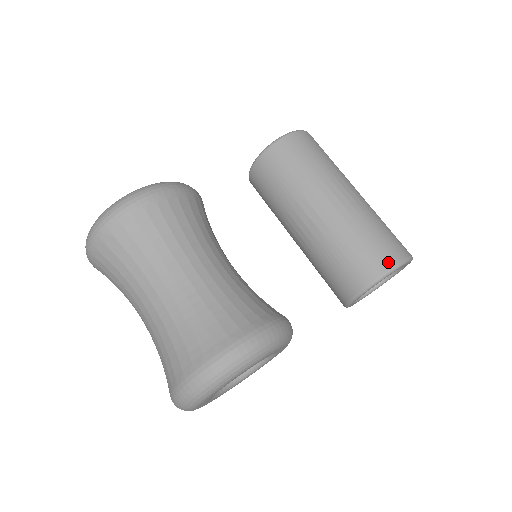
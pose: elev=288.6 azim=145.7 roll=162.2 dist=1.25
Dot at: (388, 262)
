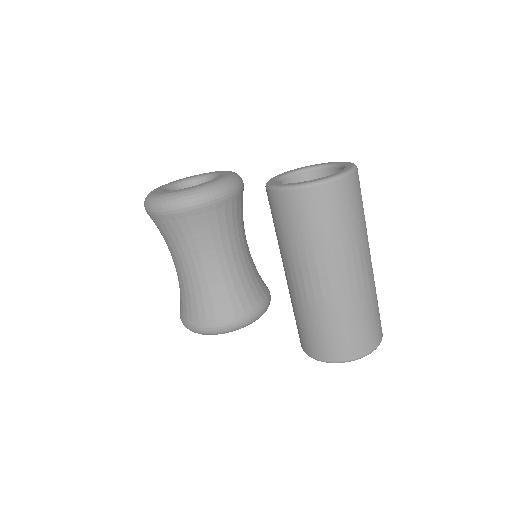
Dot at: (312, 352)
